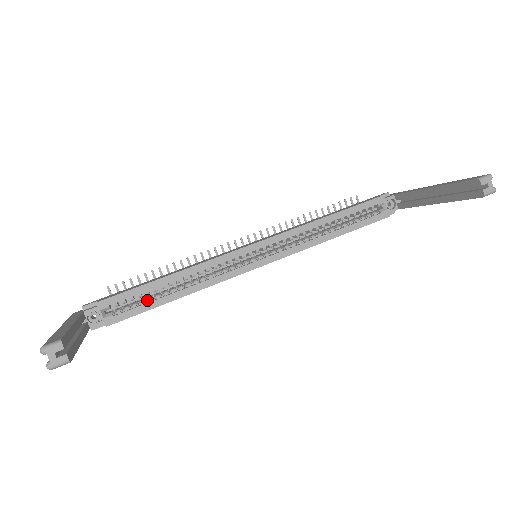
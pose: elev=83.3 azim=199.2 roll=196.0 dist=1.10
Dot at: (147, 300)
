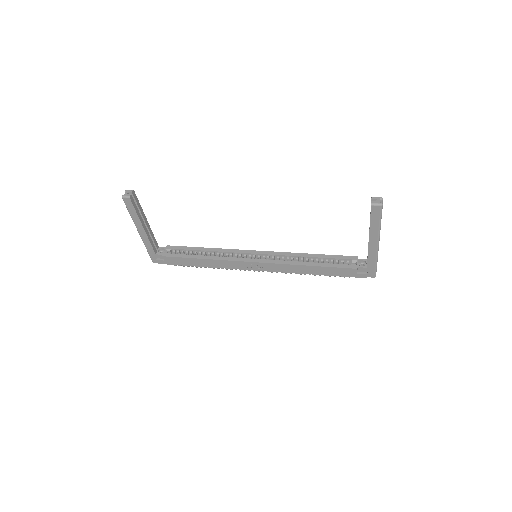
Dot at: (189, 255)
